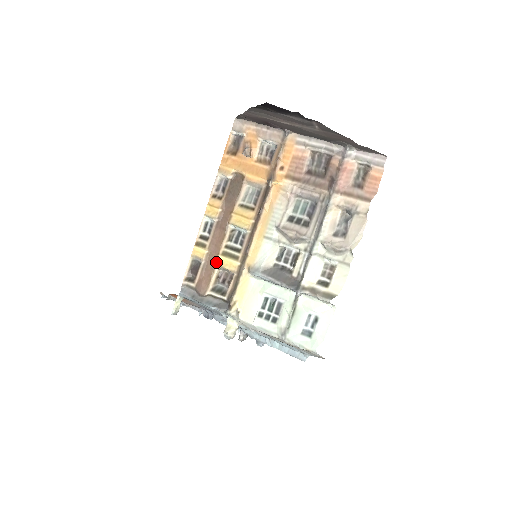
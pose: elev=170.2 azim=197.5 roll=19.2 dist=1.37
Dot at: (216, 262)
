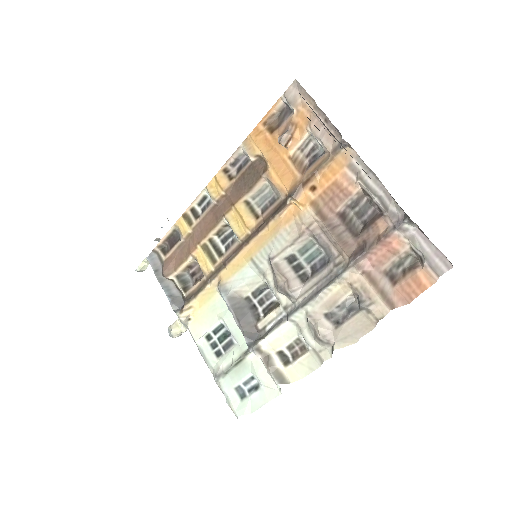
Dot at: (193, 250)
